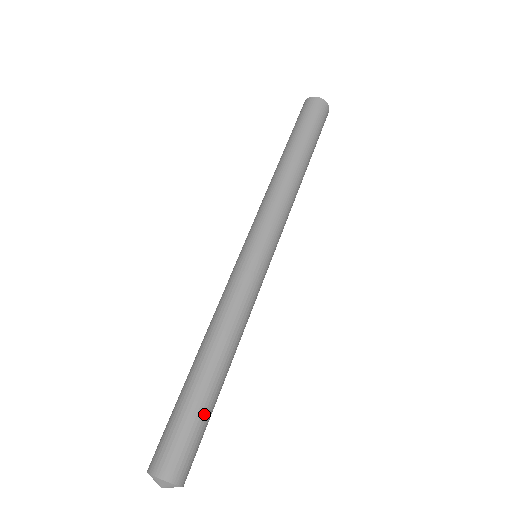
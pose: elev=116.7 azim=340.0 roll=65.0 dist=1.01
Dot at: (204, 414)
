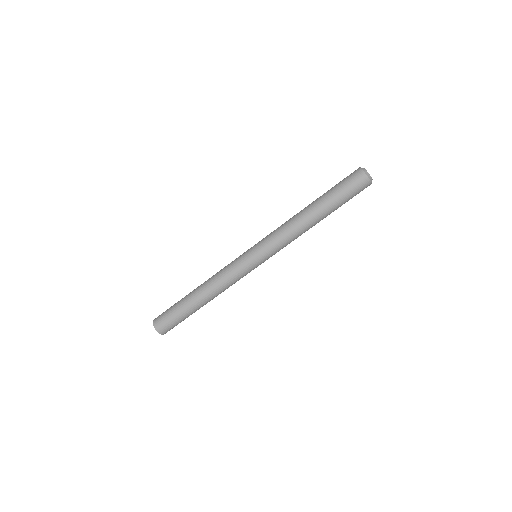
Dot at: (181, 312)
